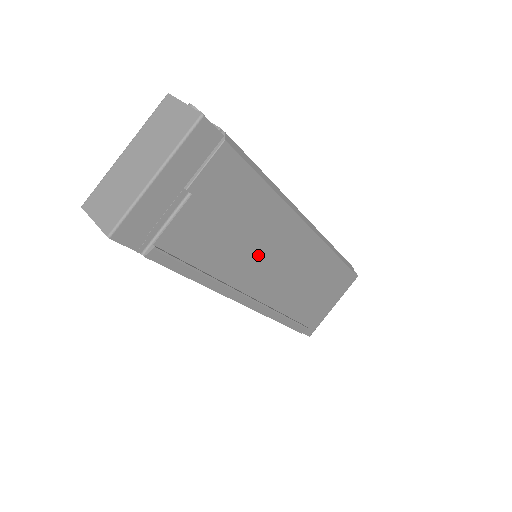
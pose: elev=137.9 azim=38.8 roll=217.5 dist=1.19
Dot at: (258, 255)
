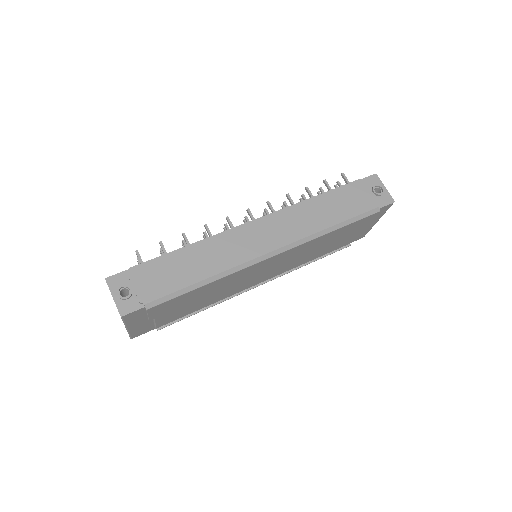
Dot at: (241, 283)
